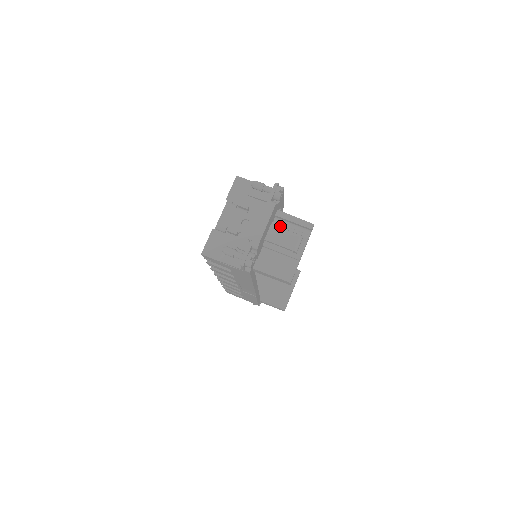
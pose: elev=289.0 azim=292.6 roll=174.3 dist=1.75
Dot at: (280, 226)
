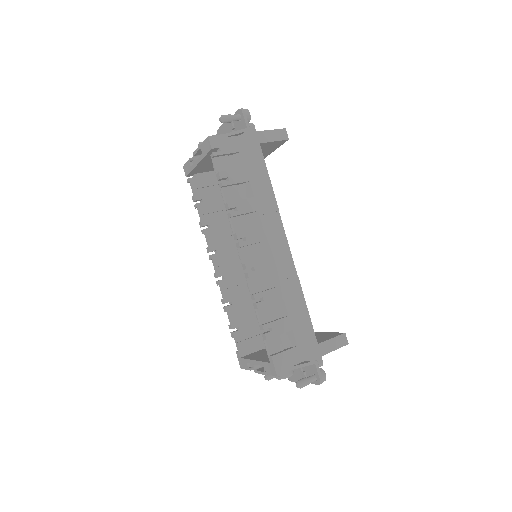
Dot at: occluded
